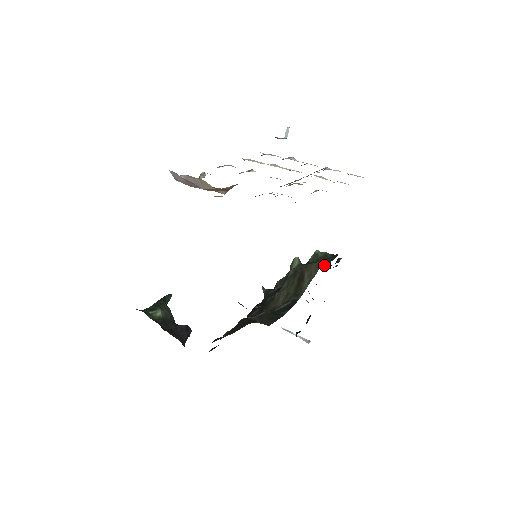
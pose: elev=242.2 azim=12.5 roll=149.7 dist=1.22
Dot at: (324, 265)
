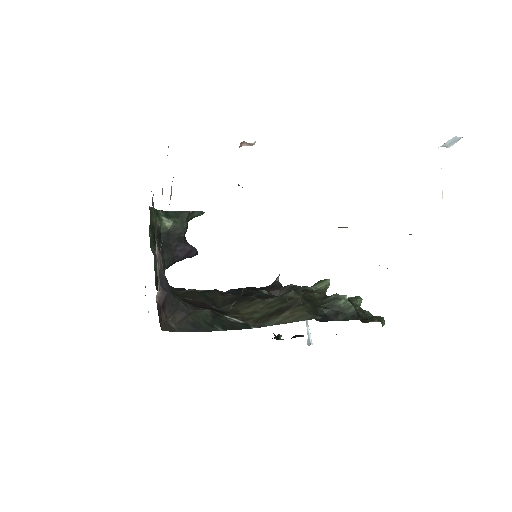
Dot at: (325, 318)
